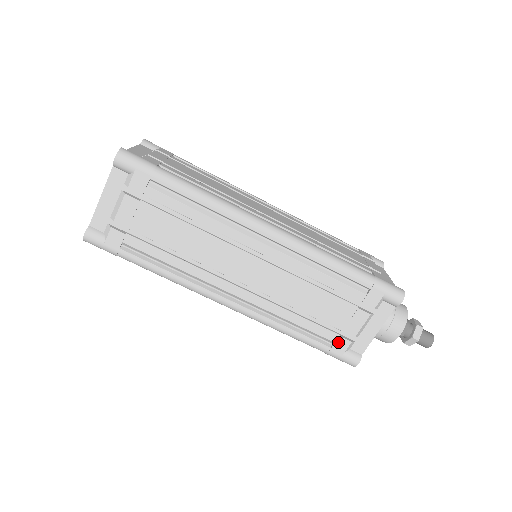
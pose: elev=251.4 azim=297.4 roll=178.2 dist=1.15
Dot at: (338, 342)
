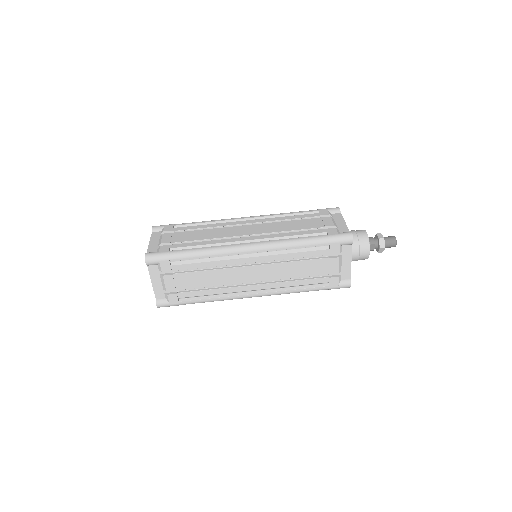
Dot at: (331, 281)
